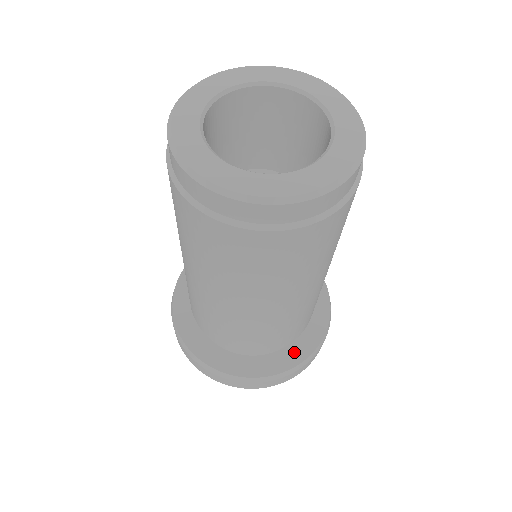
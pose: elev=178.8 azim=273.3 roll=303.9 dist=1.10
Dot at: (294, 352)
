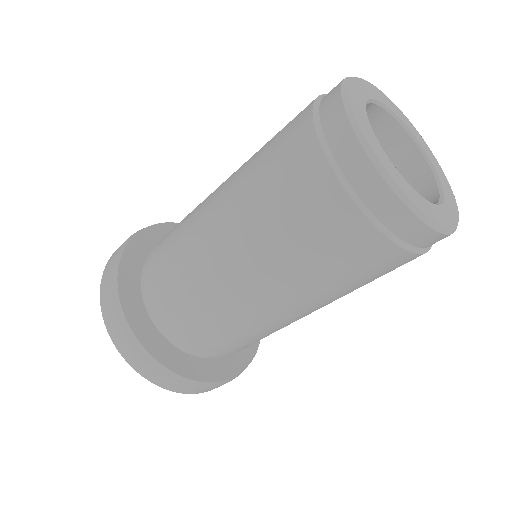
Dot at: (223, 366)
